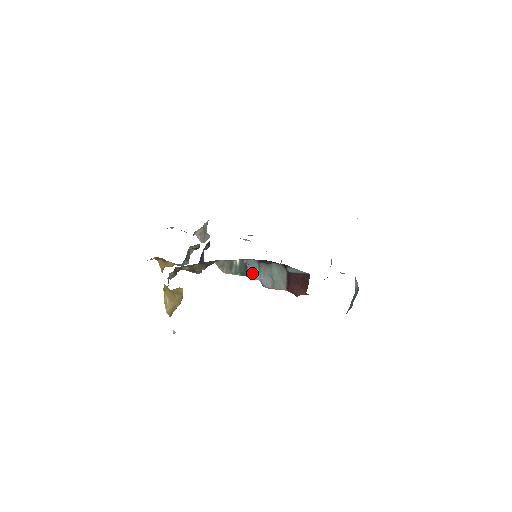
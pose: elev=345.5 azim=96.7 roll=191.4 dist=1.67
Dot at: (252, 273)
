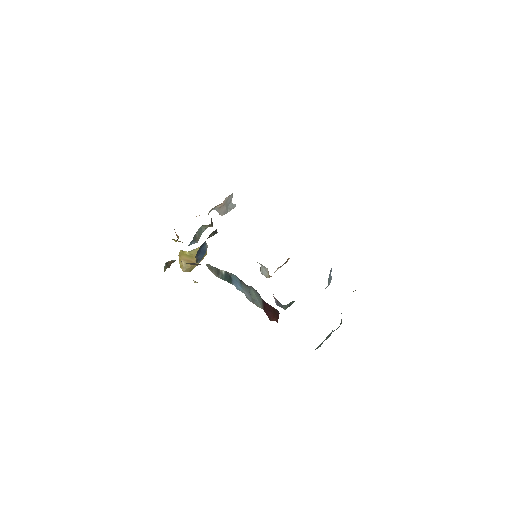
Dot at: (236, 284)
